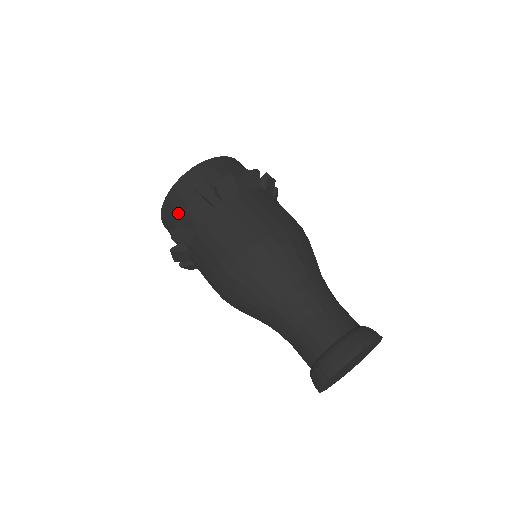
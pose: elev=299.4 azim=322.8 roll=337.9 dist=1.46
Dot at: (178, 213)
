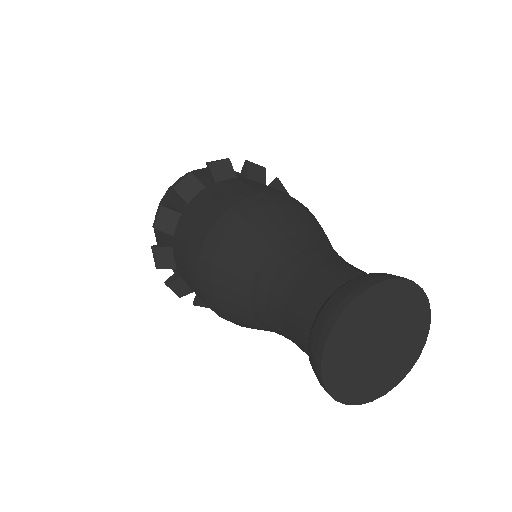
Dot at: (161, 239)
